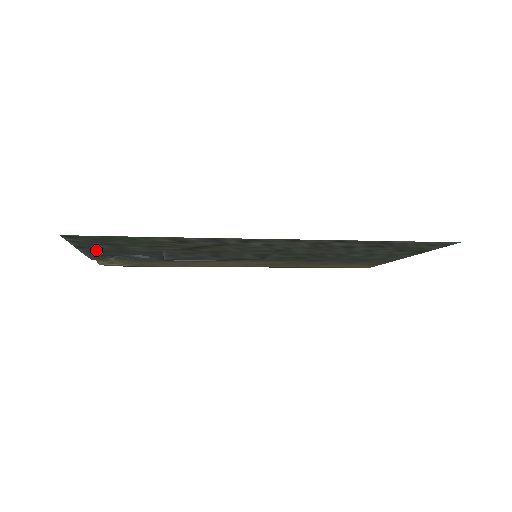
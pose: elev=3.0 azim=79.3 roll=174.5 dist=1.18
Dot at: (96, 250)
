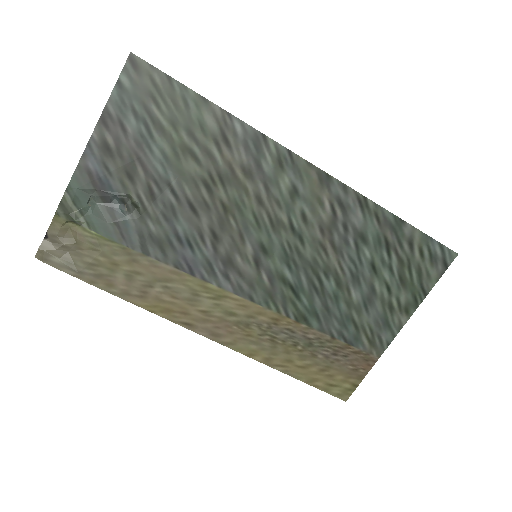
Dot at: (109, 145)
